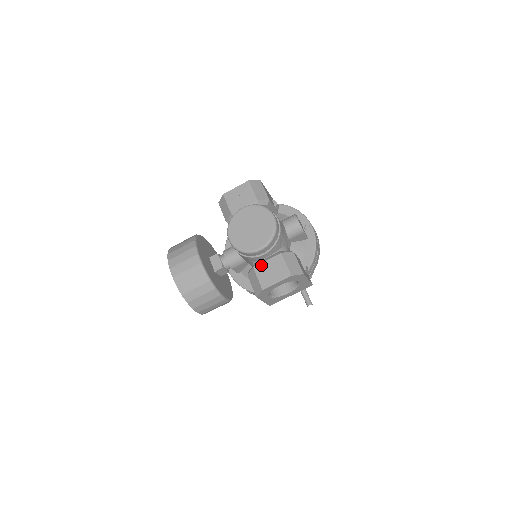
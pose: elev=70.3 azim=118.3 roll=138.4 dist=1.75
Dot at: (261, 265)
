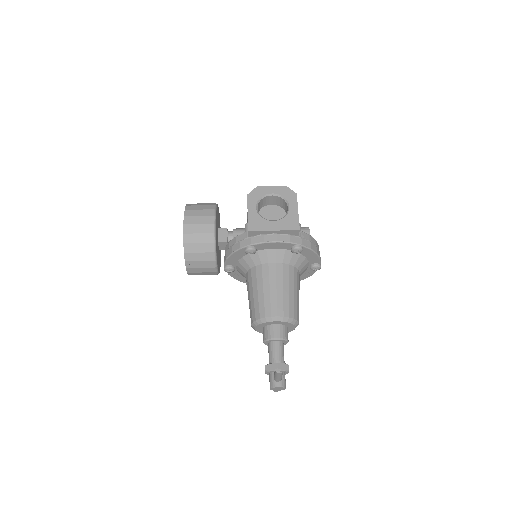
Dot at: occluded
